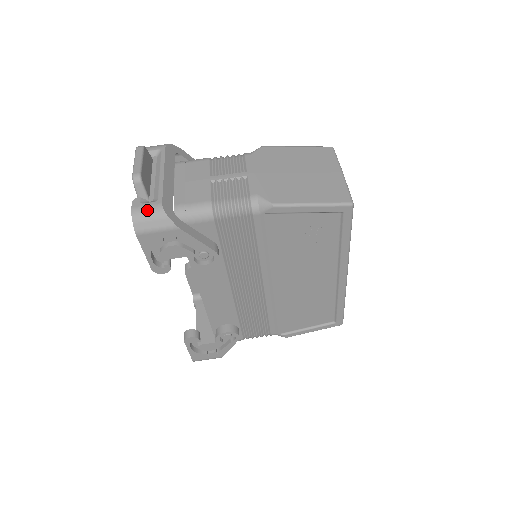
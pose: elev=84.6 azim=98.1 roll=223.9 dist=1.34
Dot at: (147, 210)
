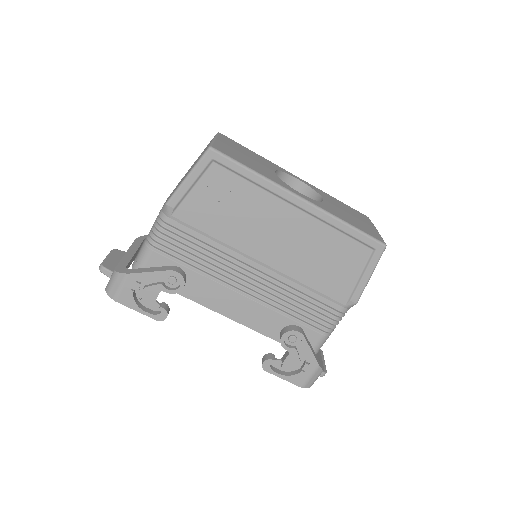
Dot at: (110, 280)
